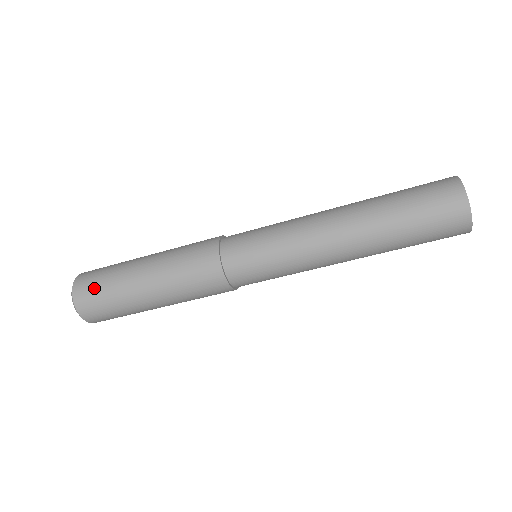
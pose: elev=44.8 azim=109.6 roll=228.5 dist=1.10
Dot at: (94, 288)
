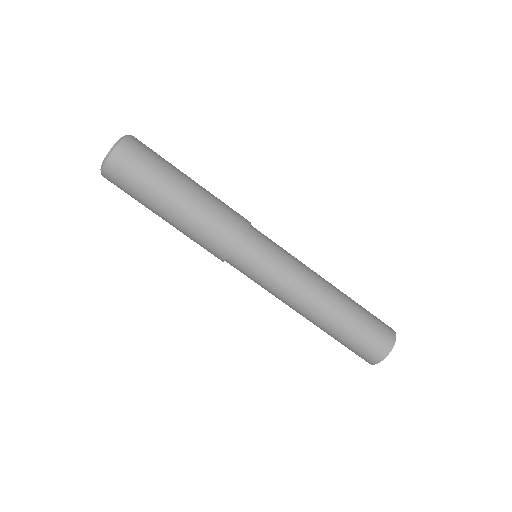
Dot at: (135, 165)
